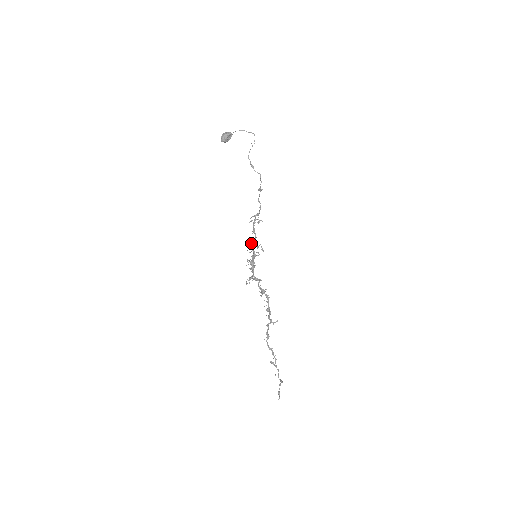
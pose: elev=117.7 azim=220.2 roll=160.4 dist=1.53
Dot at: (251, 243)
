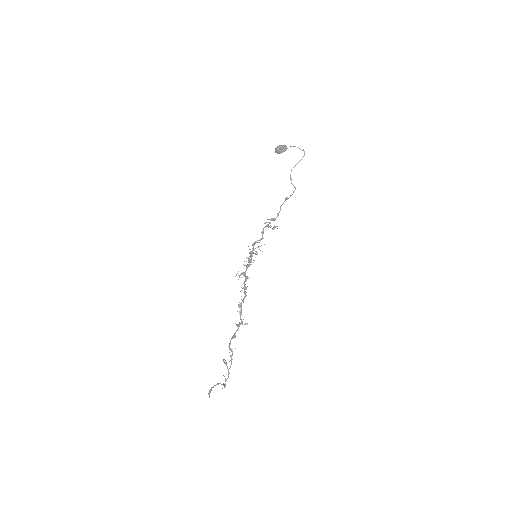
Dot at: (256, 242)
